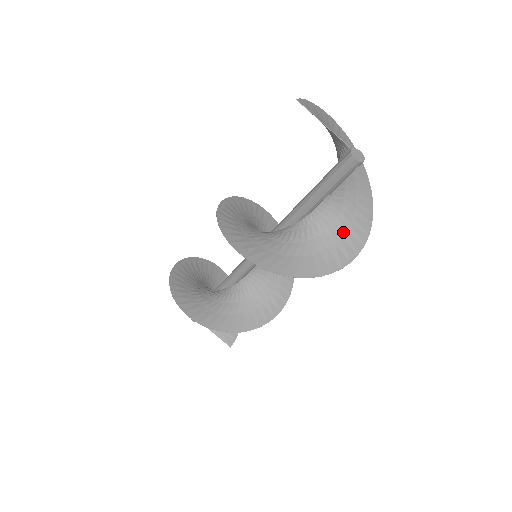
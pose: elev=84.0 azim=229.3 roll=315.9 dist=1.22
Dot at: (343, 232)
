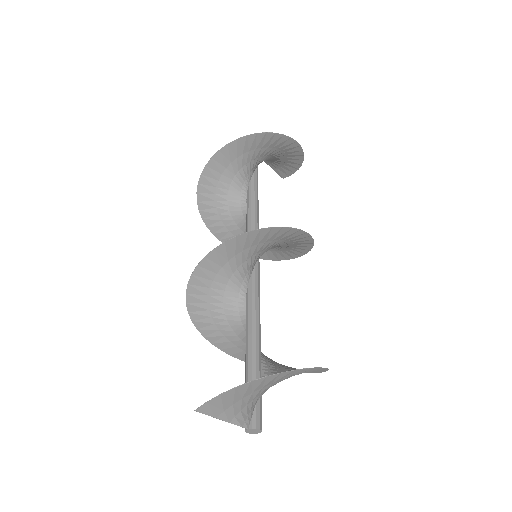
Dot at: occluded
